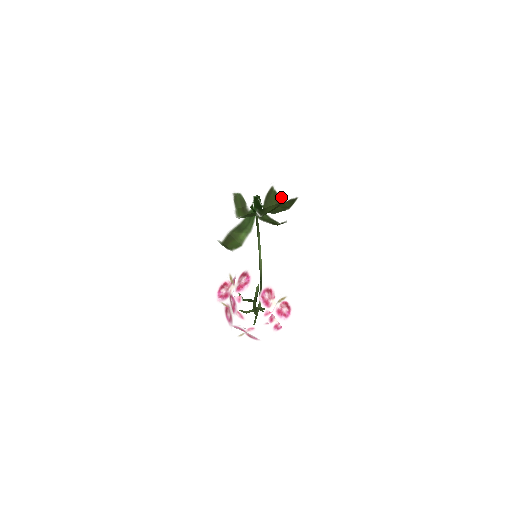
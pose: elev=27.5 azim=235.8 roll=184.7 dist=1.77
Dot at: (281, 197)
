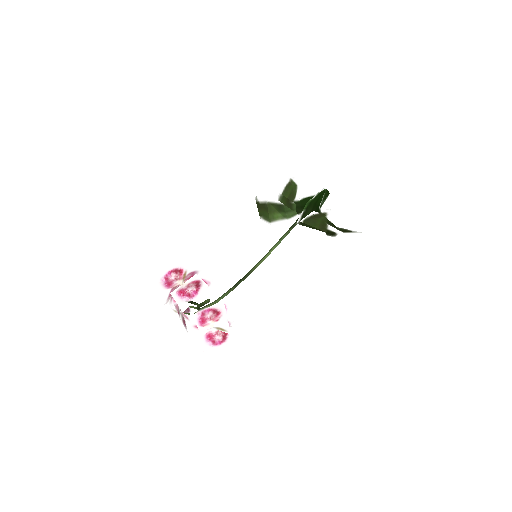
Dot at: (329, 228)
